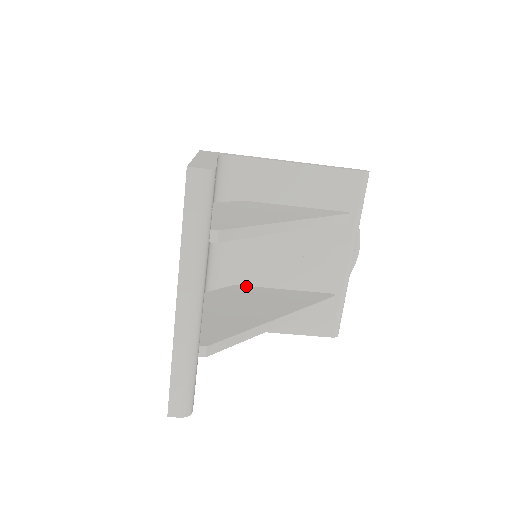
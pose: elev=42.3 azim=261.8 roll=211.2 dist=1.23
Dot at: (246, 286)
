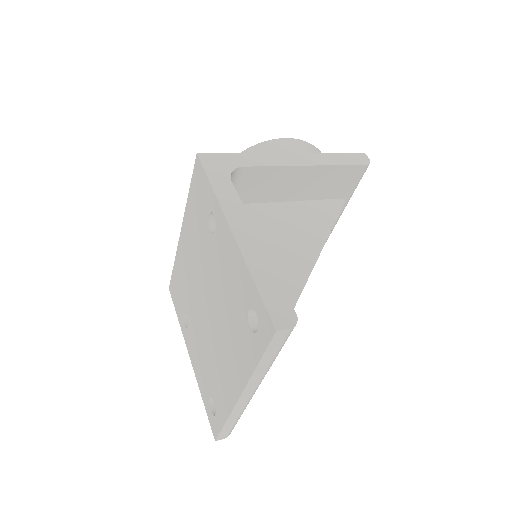
Dot at: occluded
